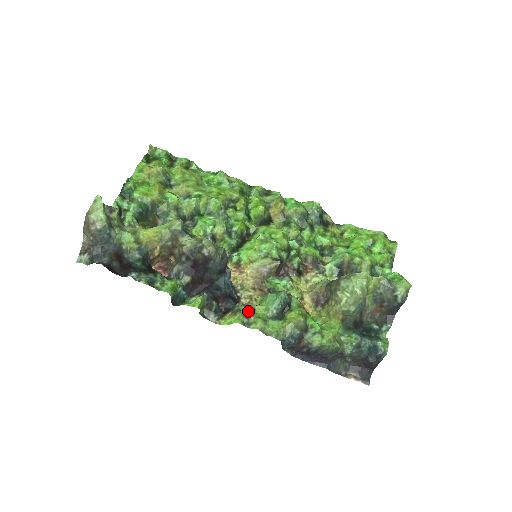
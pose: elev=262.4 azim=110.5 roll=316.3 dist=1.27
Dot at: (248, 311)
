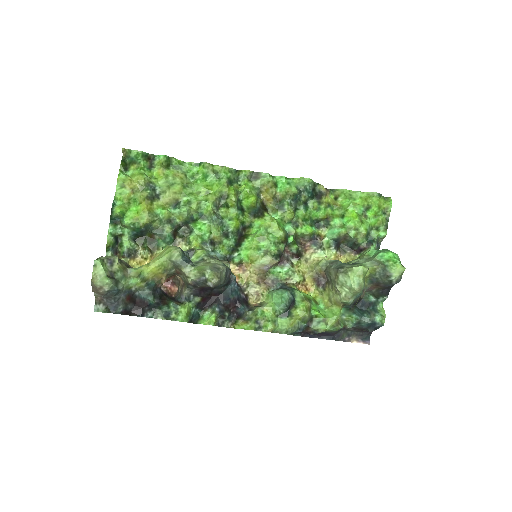
Dot at: (258, 317)
